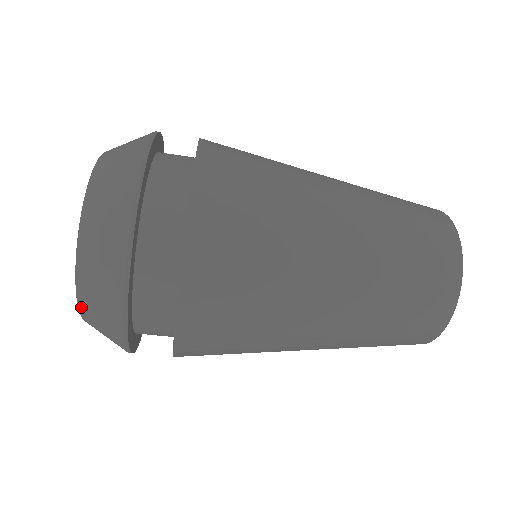
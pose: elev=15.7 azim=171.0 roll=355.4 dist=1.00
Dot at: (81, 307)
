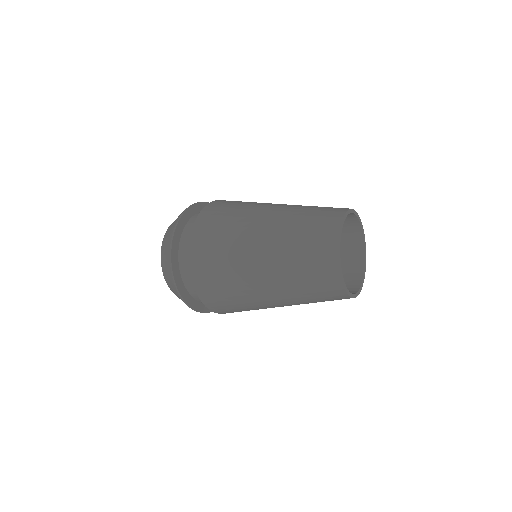
Dot at: occluded
